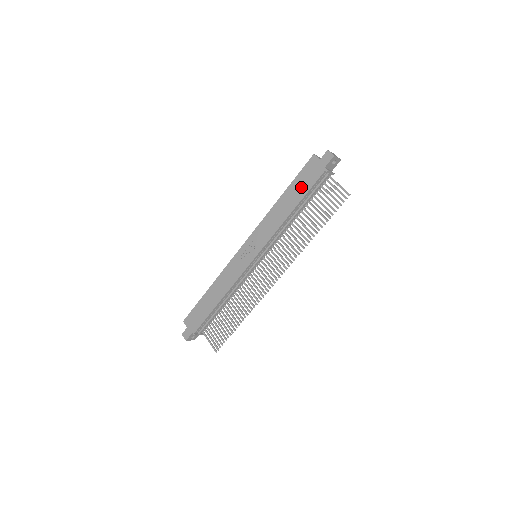
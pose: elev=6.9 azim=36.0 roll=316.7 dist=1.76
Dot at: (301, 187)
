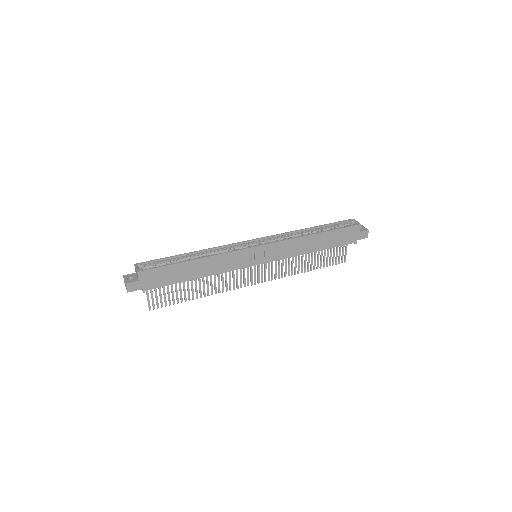
Dot at: (335, 240)
